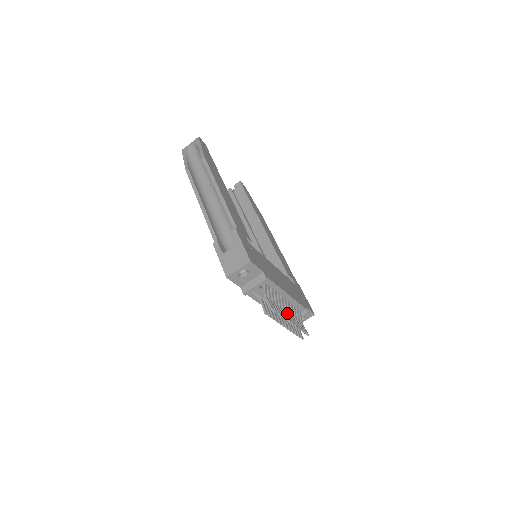
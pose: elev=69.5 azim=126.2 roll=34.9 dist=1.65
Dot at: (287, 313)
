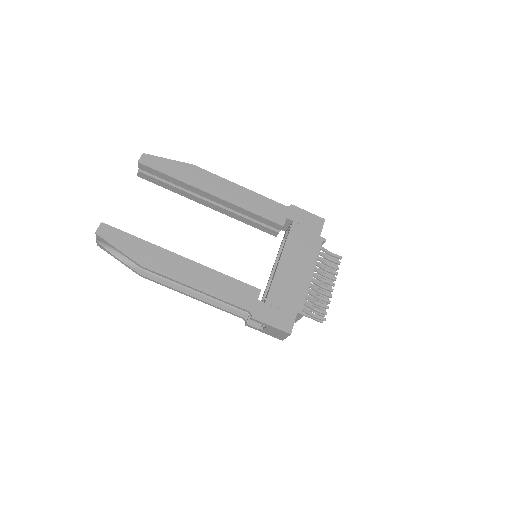
Dot at: (323, 282)
